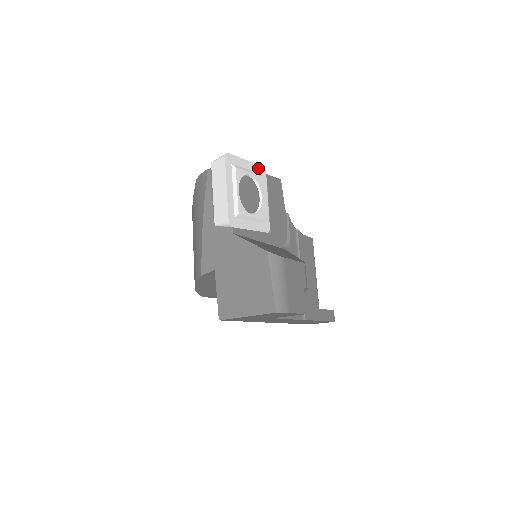
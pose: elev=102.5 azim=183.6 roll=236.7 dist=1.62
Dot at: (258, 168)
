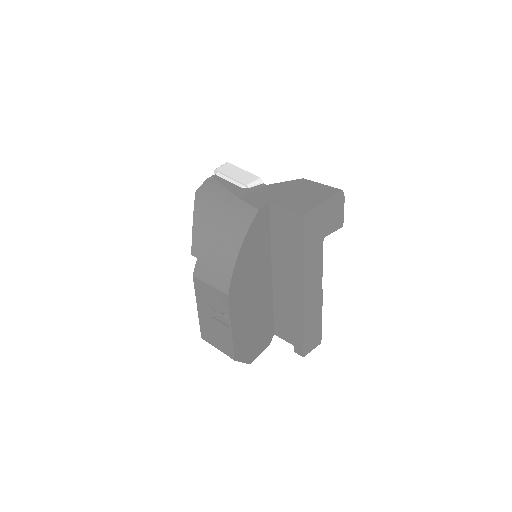
Dot at: occluded
